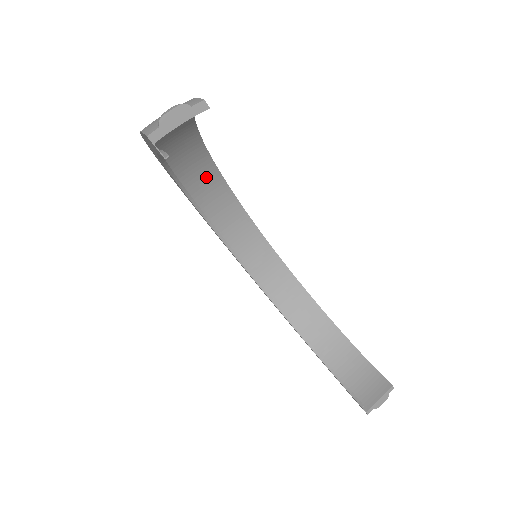
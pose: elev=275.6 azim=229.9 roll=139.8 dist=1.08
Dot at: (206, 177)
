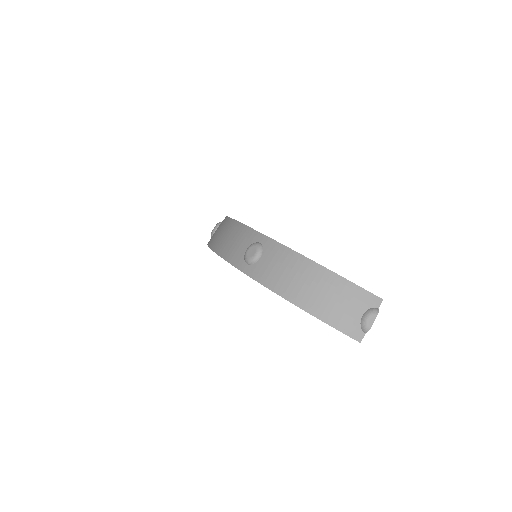
Dot at: occluded
